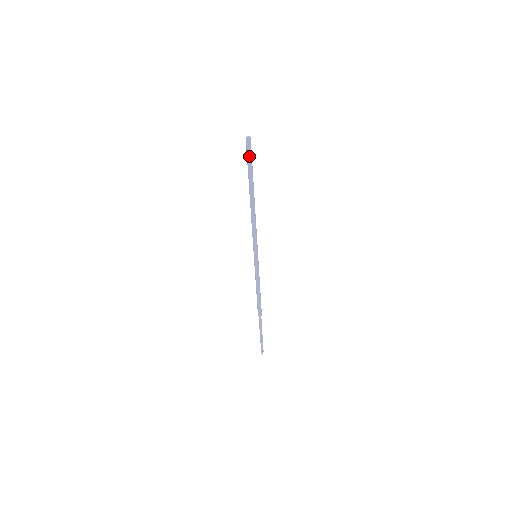
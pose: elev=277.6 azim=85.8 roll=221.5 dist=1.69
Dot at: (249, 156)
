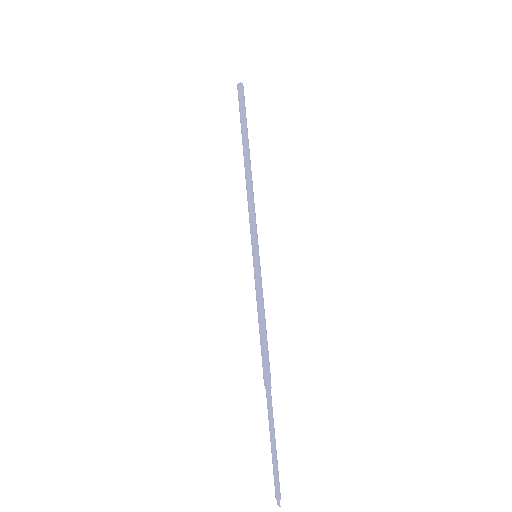
Dot at: (242, 103)
